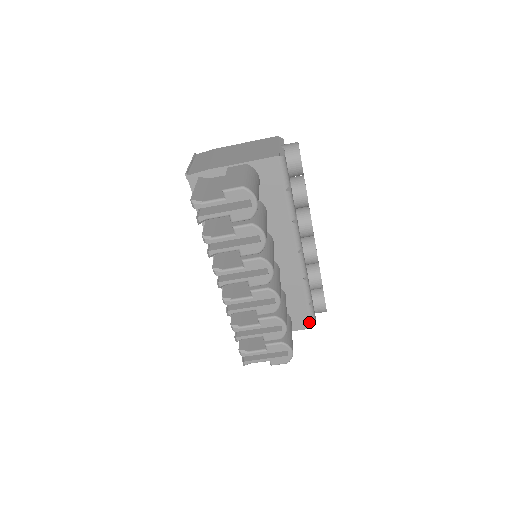
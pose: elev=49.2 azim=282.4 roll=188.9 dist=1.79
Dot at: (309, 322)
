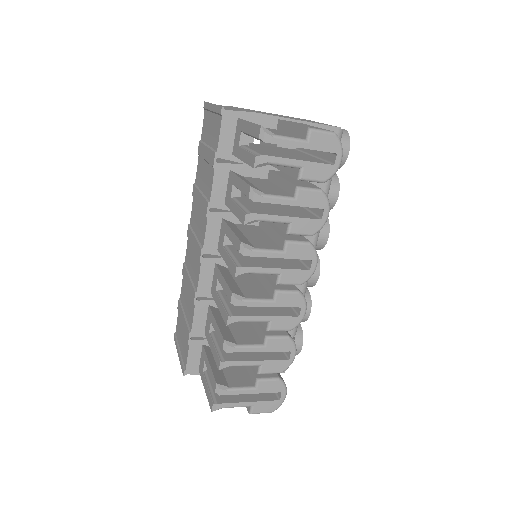
Dot at: occluded
